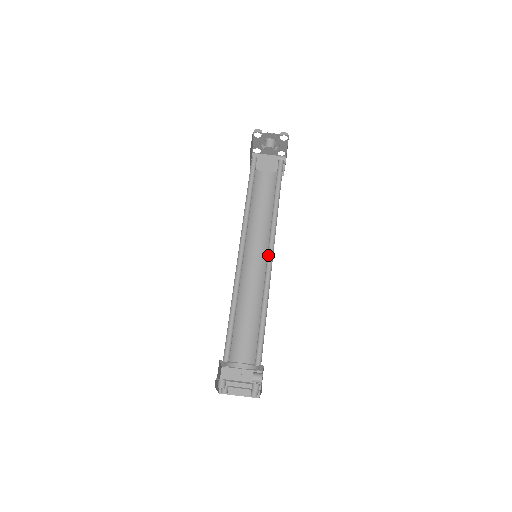
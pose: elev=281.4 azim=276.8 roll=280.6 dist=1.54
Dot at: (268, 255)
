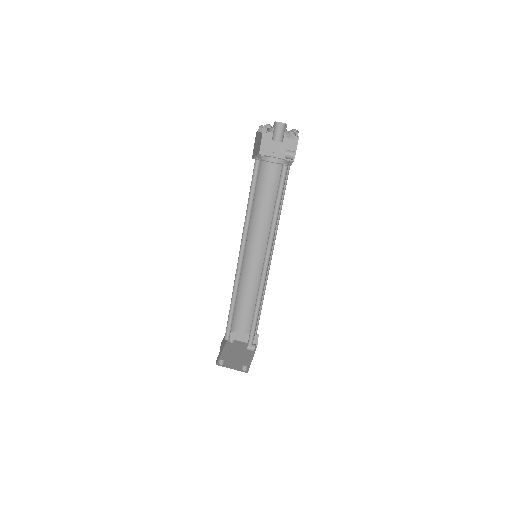
Dot at: (264, 264)
